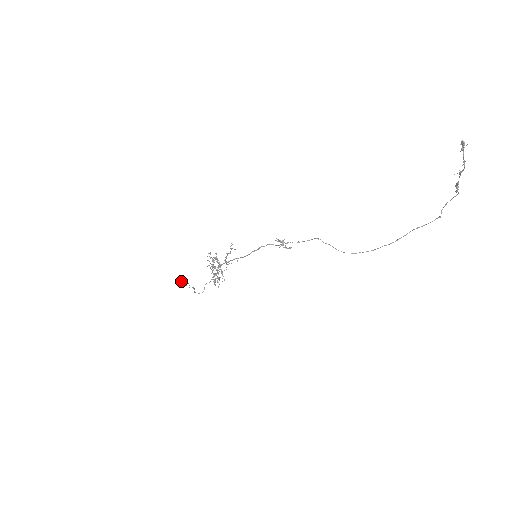
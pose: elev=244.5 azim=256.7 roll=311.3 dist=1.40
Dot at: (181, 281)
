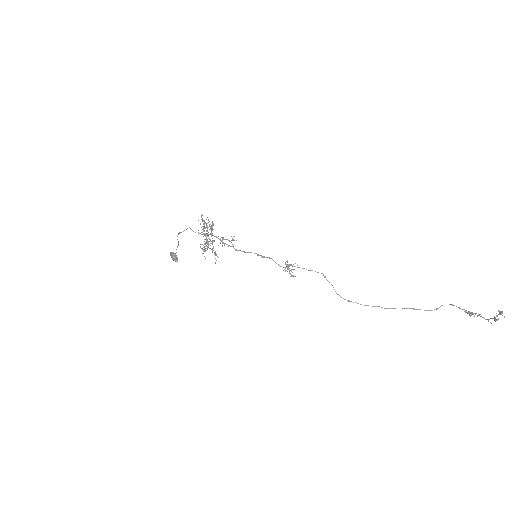
Dot at: (171, 256)
